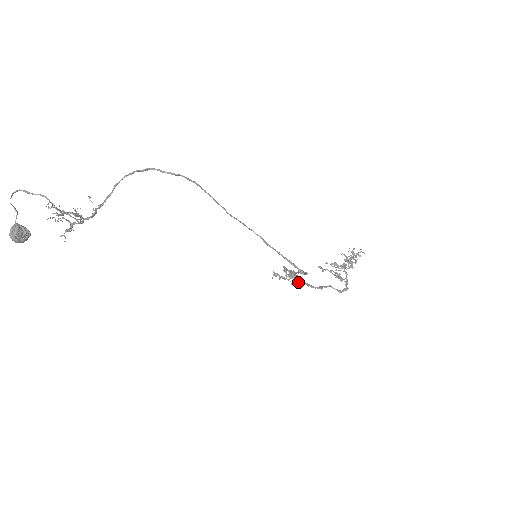
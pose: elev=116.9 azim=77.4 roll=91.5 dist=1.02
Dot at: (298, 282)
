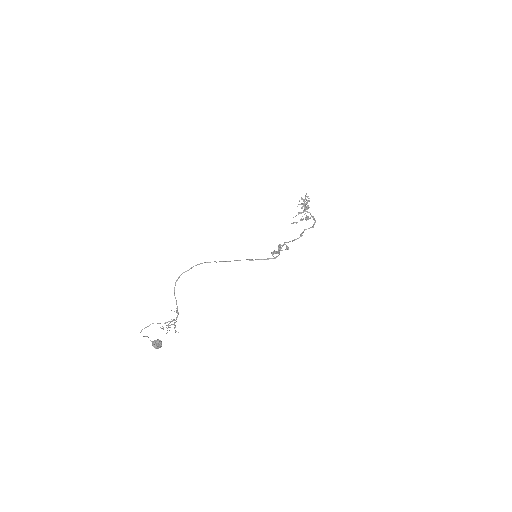
Dot at: (287, 246)
